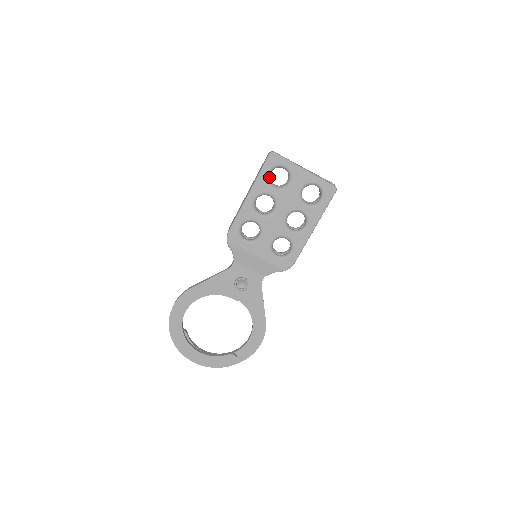
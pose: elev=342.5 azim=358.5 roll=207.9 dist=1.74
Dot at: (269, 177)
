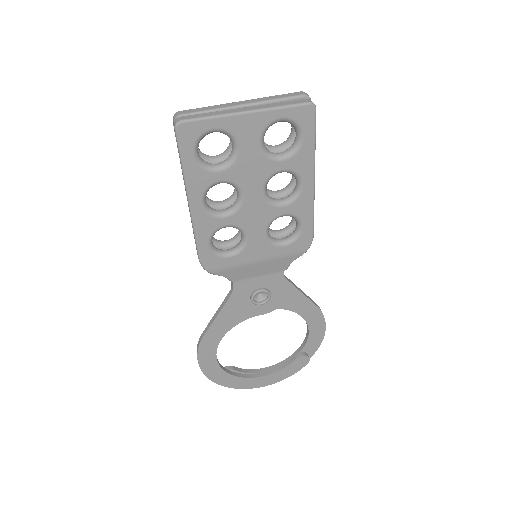
Dot at: (200, 160)
